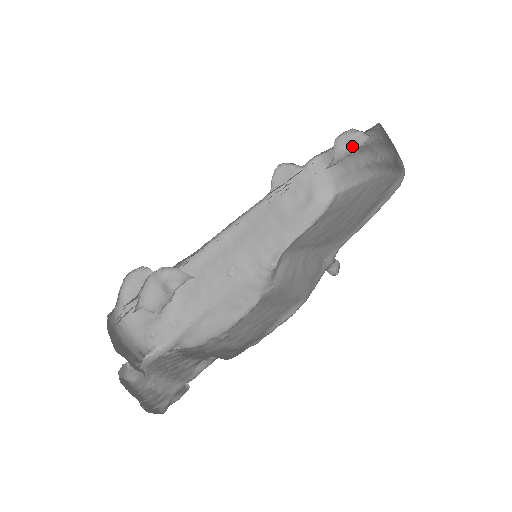
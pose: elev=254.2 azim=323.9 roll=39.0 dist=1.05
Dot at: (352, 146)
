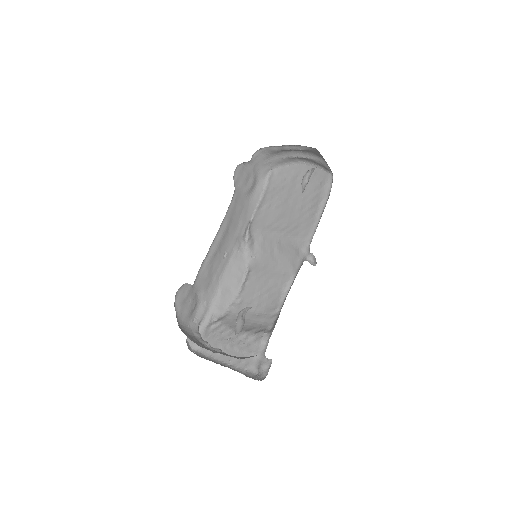
Dot at: occluded
